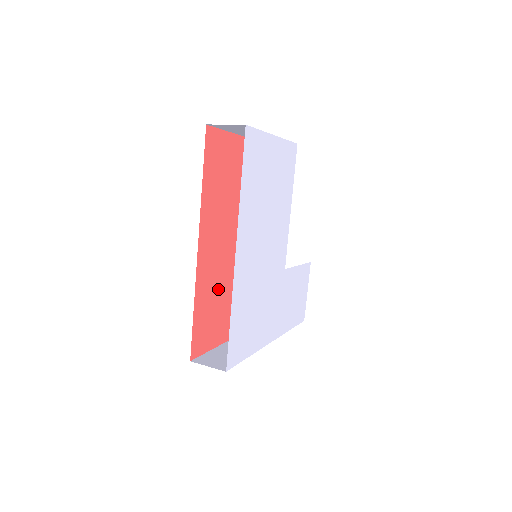
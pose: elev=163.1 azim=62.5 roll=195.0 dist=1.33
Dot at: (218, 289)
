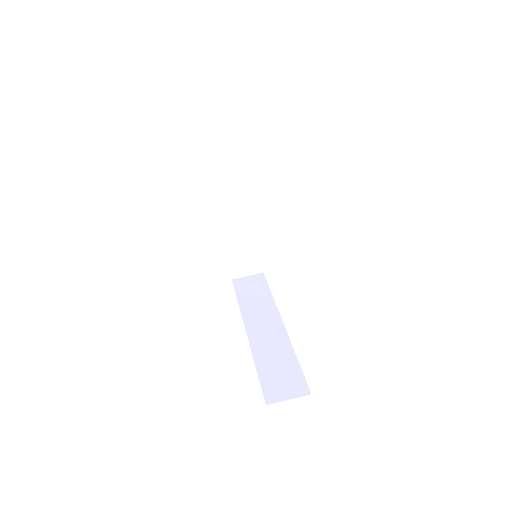
Dot at: occluded
